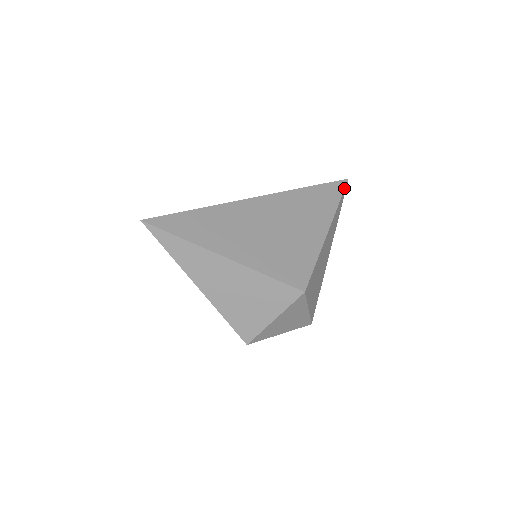
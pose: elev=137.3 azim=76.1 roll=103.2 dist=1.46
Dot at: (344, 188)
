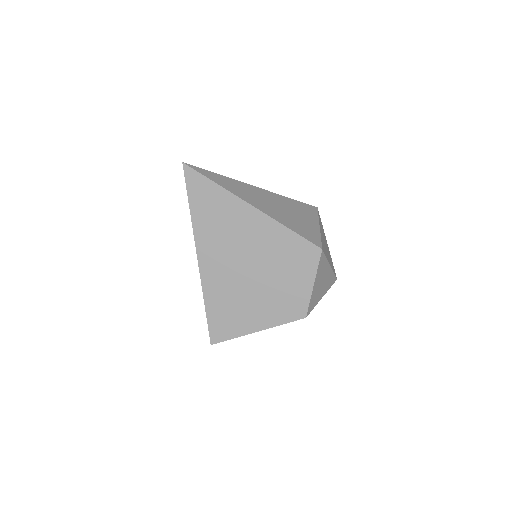
Dot at: occluded
